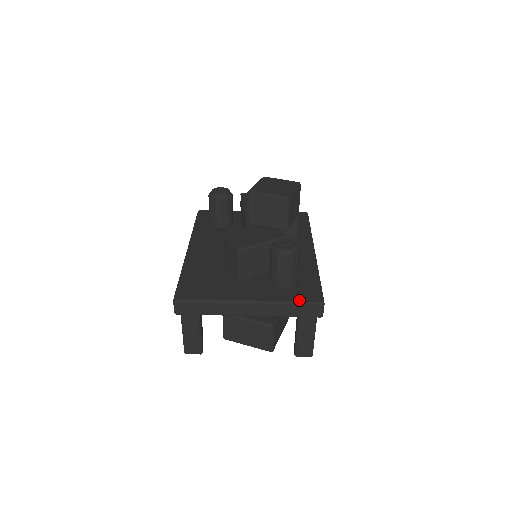
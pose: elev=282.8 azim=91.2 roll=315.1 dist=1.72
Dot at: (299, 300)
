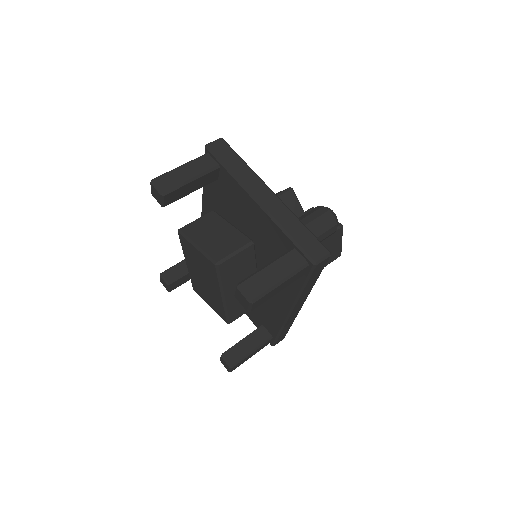
Dot at: (312, 233)
